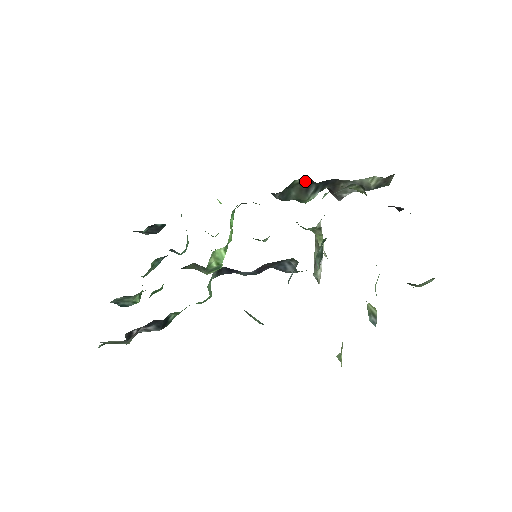
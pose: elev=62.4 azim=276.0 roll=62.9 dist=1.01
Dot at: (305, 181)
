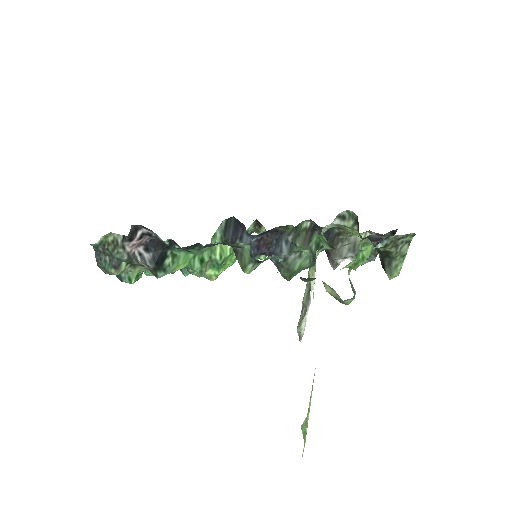
Dot at: (310, 226)
